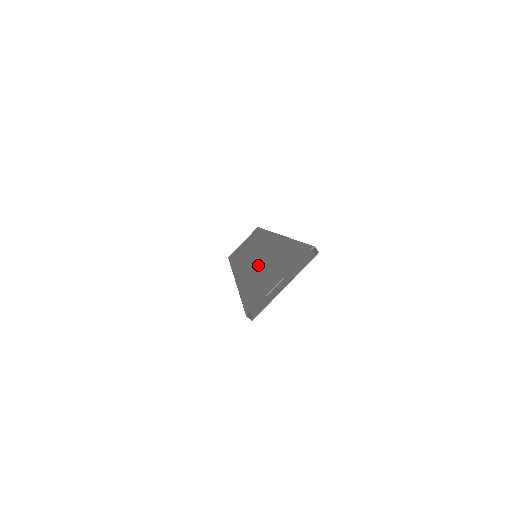
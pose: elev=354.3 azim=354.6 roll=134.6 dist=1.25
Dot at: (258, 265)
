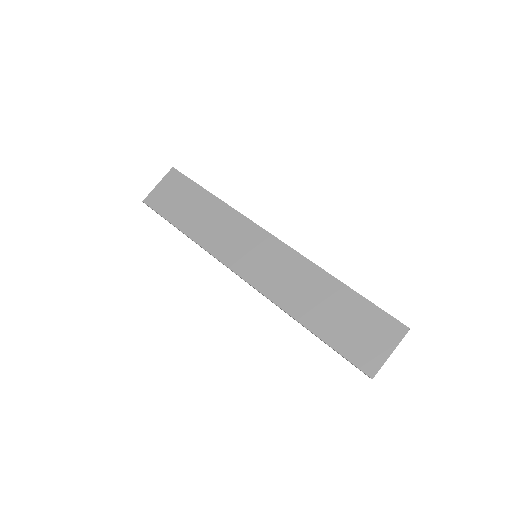
Dot at: (302, 293)
